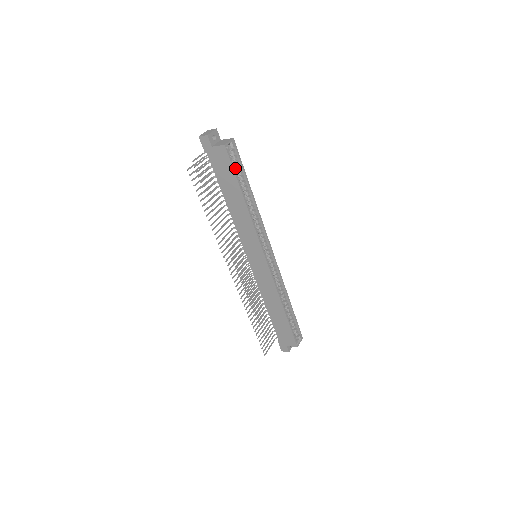
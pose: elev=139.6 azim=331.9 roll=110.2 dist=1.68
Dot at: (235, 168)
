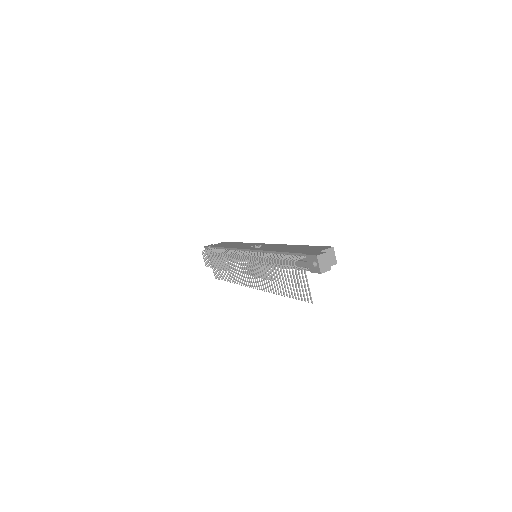
Dot at: occluded
